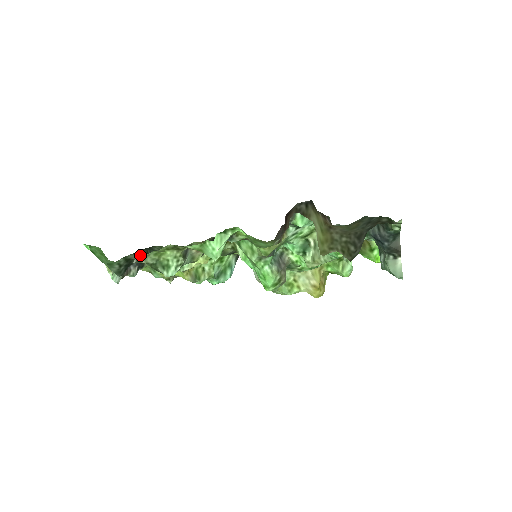
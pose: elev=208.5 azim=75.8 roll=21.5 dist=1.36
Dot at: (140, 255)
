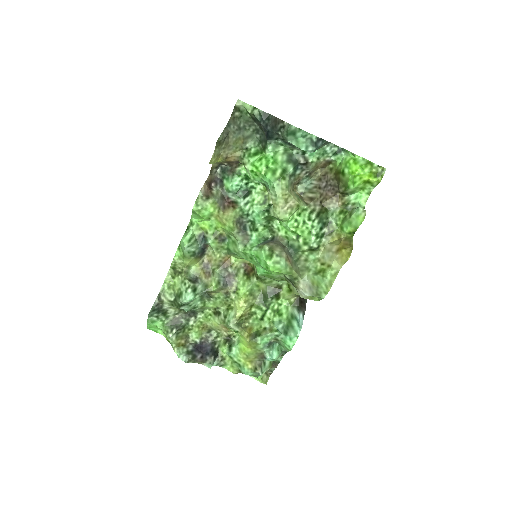
Dot at: (160, 294)
